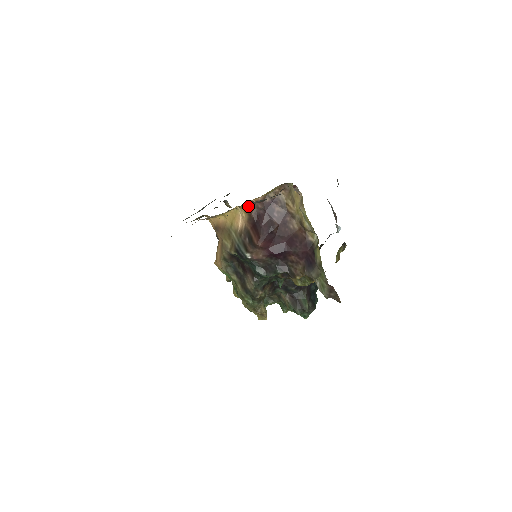
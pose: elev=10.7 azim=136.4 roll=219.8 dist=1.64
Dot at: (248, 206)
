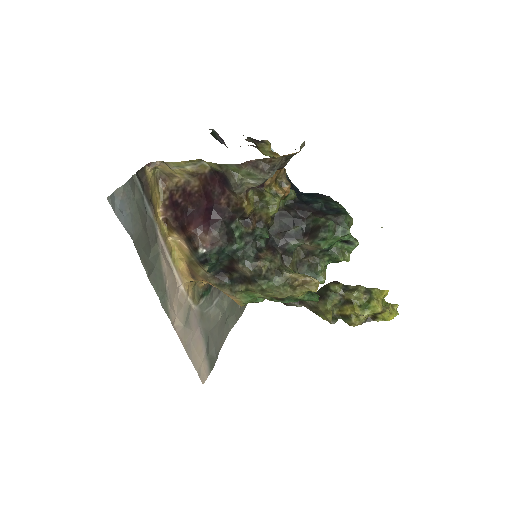
Dot at: (169, 227)
